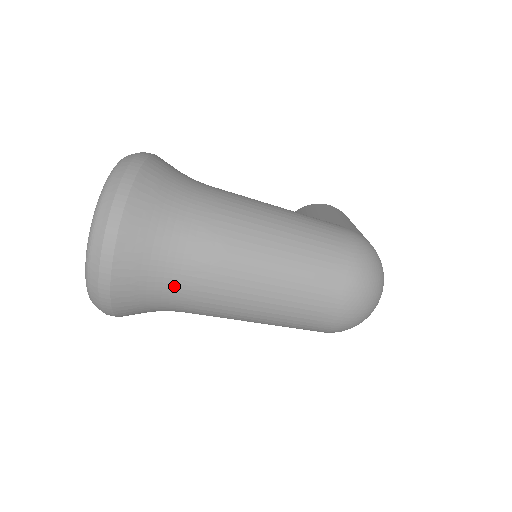
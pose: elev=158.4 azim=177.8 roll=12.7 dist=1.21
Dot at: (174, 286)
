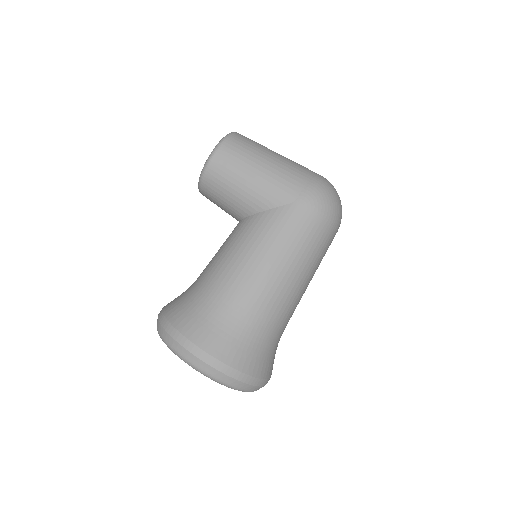
Dot at: occluded
